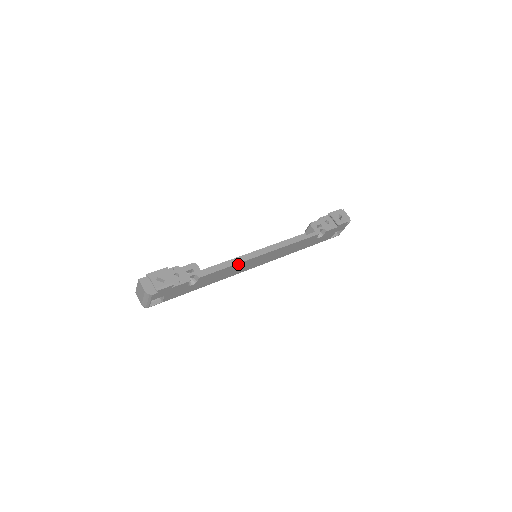
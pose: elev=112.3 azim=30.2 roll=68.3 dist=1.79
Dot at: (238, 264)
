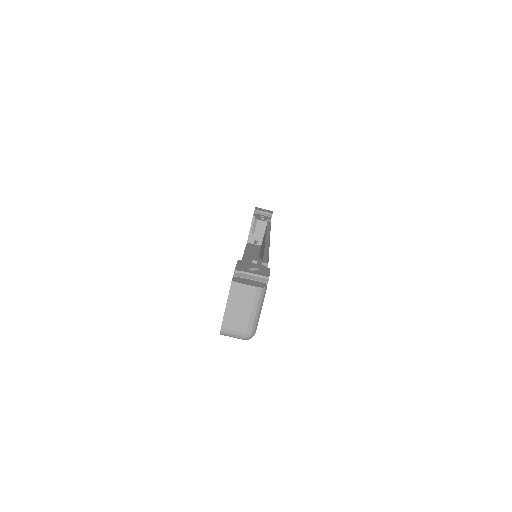
Dot at: occluded
